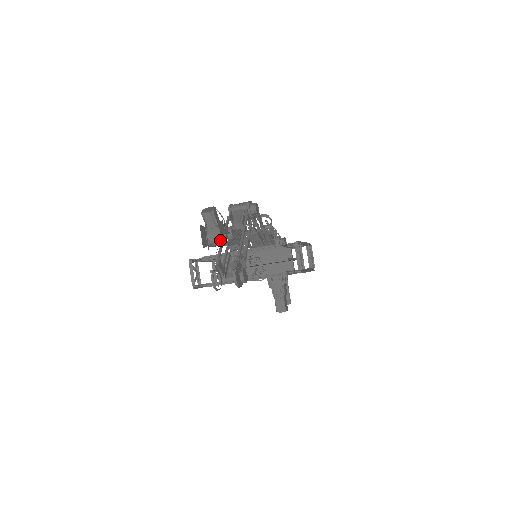
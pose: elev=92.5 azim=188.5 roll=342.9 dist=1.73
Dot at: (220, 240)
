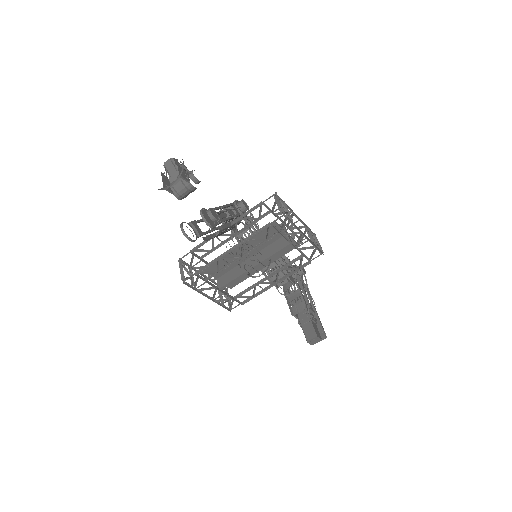
Dot at: (182, 181)
